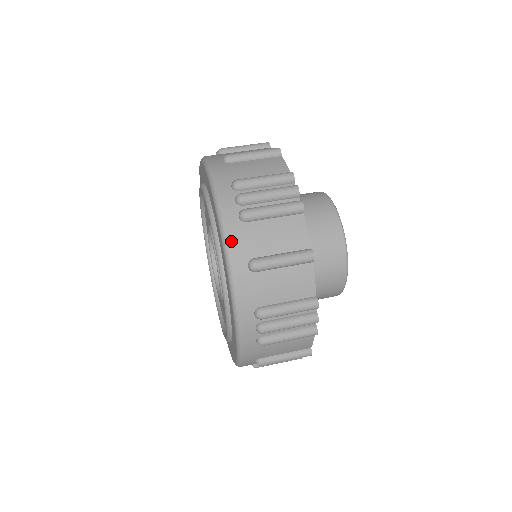
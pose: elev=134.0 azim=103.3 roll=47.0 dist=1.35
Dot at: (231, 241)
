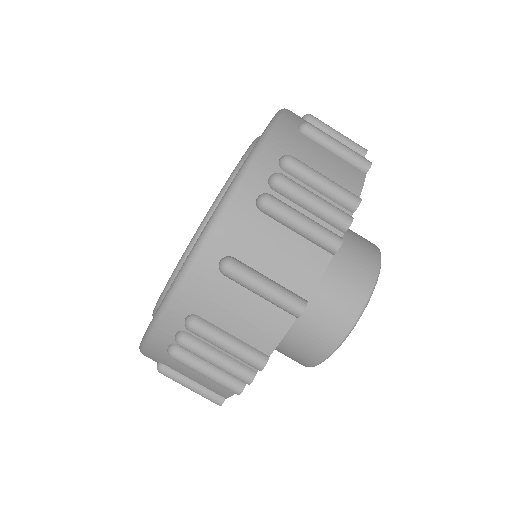
Dot at: (225, 217)
